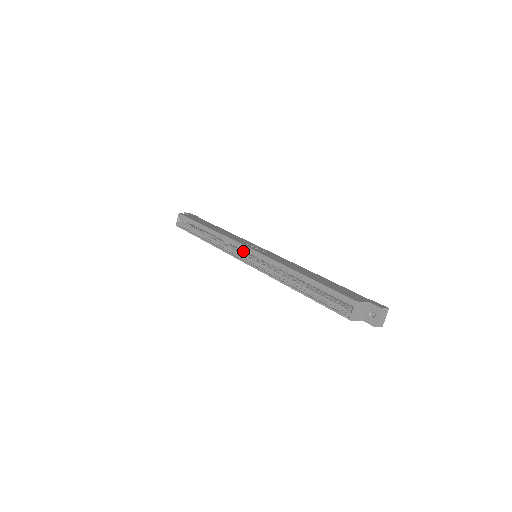
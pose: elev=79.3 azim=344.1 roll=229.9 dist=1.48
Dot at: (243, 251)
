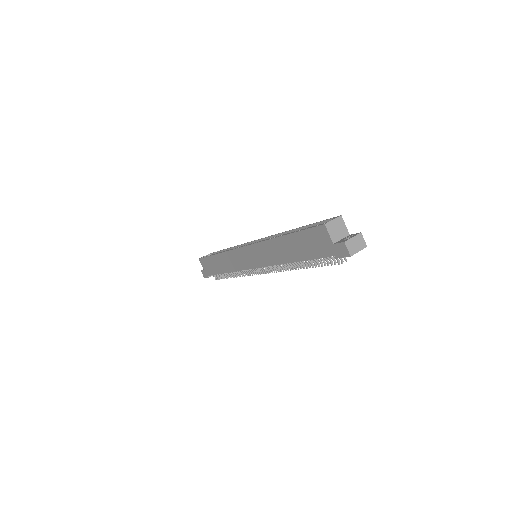
Dot at: occluded
